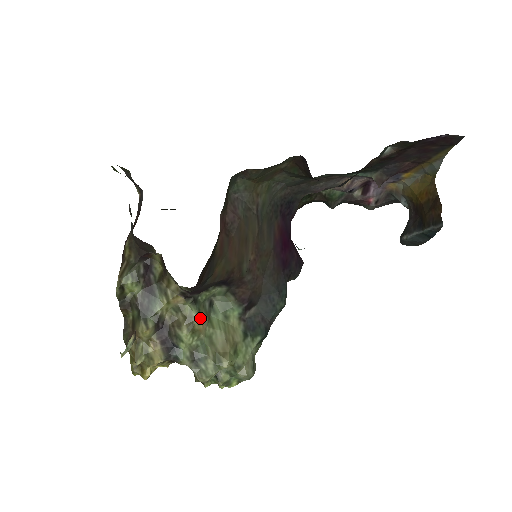
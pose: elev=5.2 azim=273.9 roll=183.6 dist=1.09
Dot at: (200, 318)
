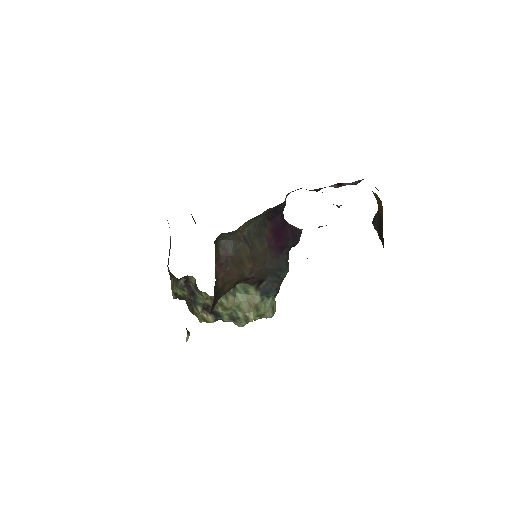
Dot at: (228, 301)
